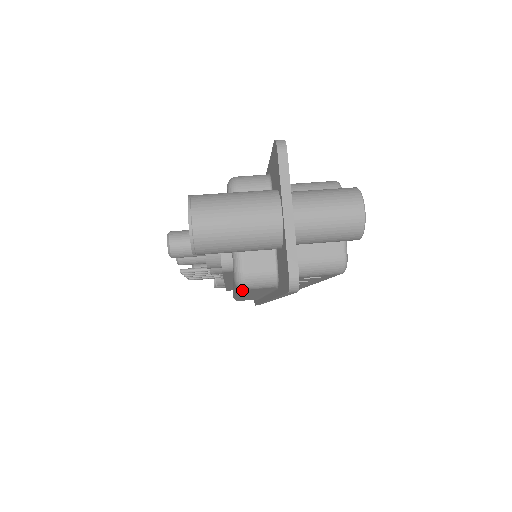
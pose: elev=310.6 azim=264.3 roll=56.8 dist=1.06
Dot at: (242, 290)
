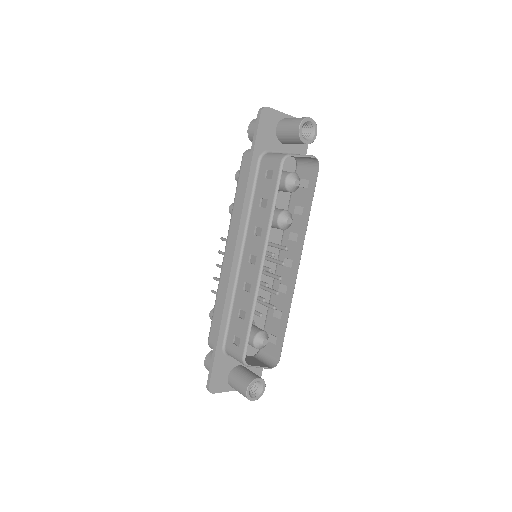
Dot at: (241, 164)
